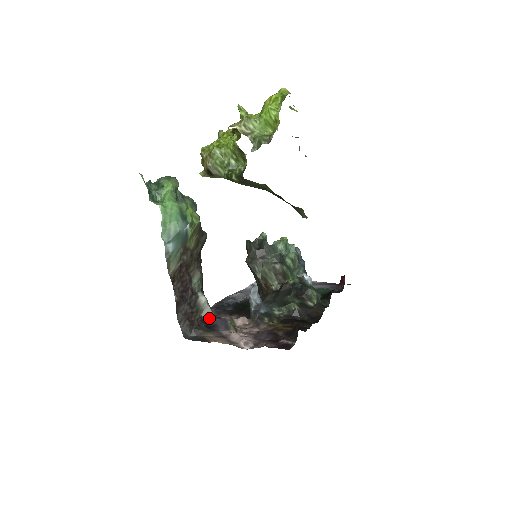
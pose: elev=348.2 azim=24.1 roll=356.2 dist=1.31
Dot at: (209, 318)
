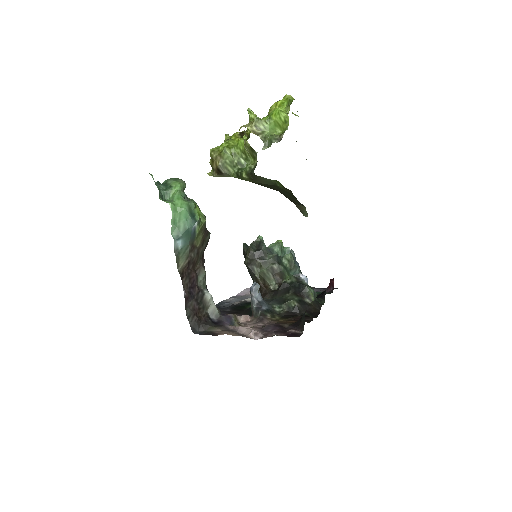
Dot at: (214, 315)
